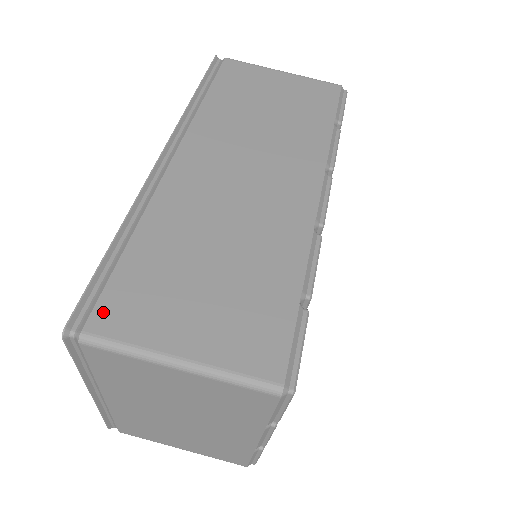
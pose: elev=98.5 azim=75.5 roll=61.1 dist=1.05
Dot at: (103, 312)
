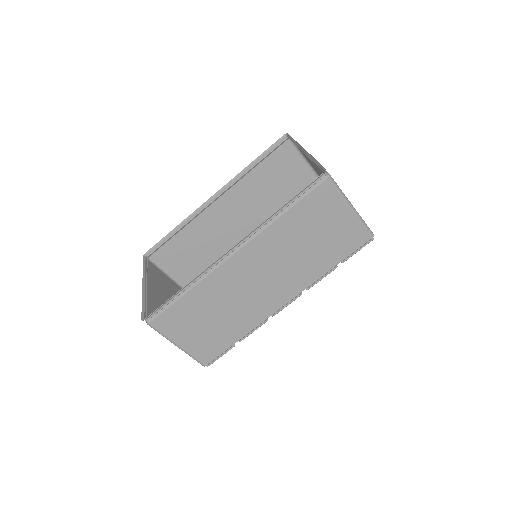
Dot at: (160, 320)
